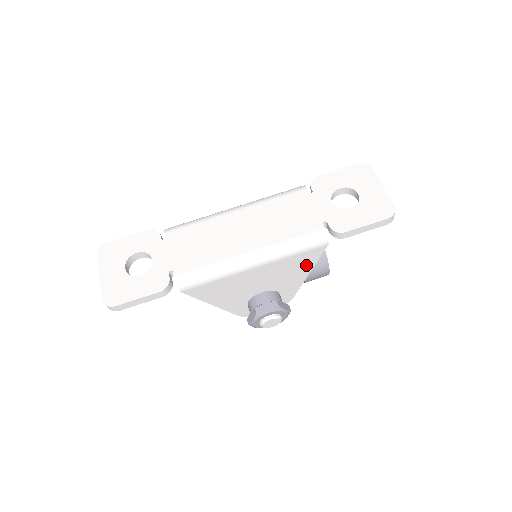
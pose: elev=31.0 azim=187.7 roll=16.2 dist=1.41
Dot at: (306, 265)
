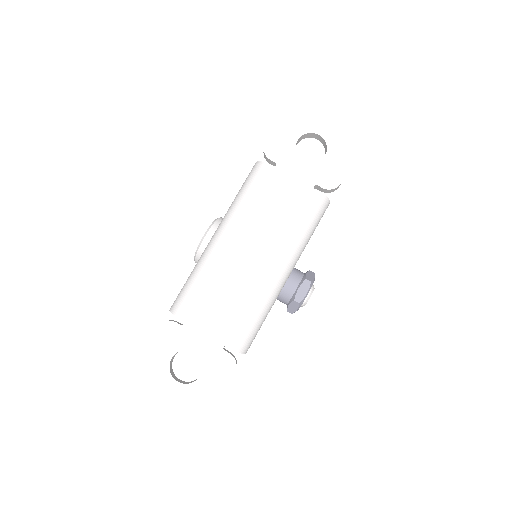
Dot at: occluded
